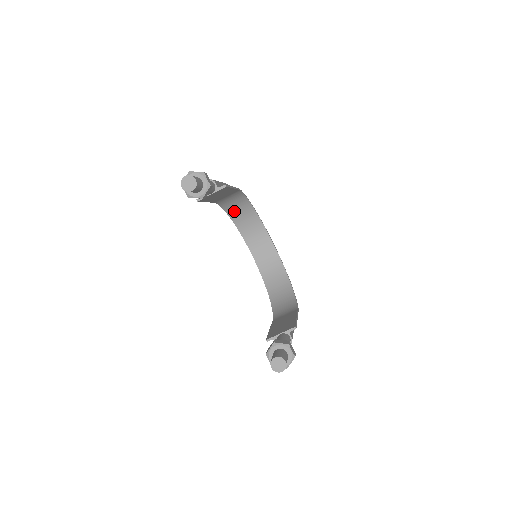
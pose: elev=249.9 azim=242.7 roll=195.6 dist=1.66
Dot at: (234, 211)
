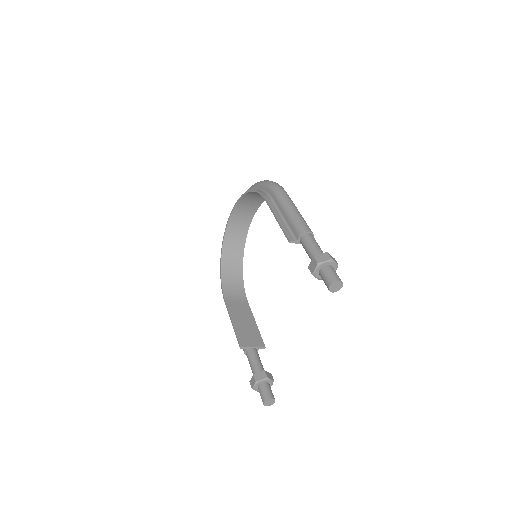
Dot at: (257, 193)
